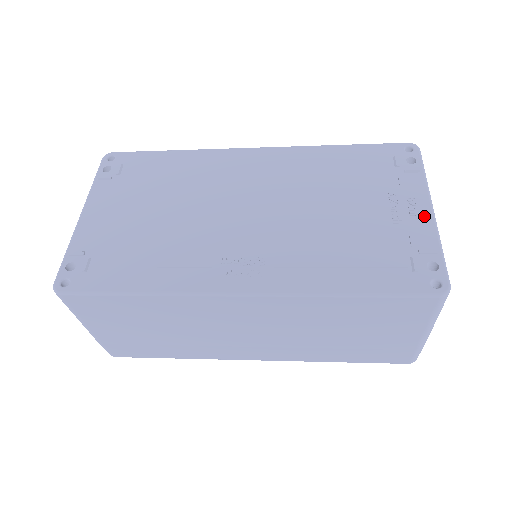
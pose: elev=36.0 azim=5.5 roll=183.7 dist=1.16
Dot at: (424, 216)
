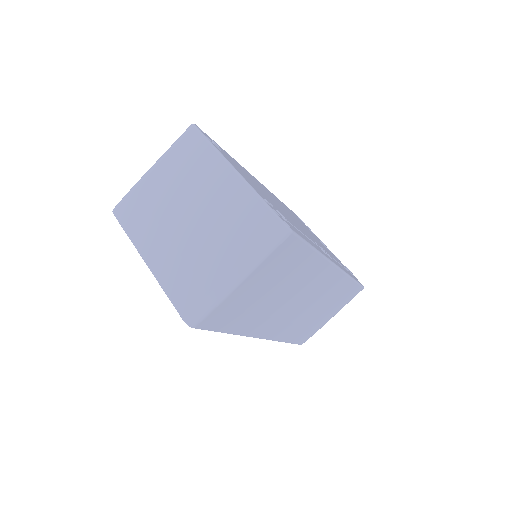
Dot at: occluded
